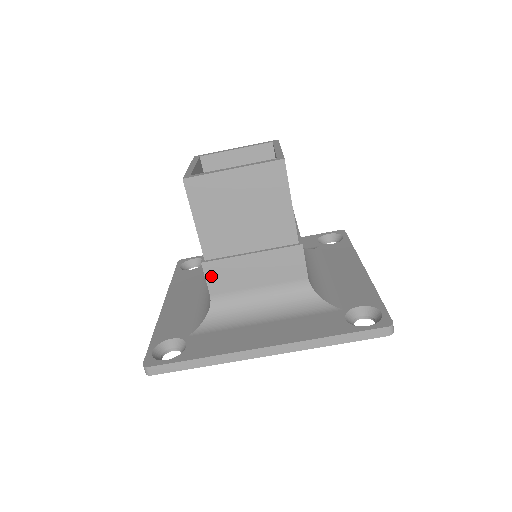
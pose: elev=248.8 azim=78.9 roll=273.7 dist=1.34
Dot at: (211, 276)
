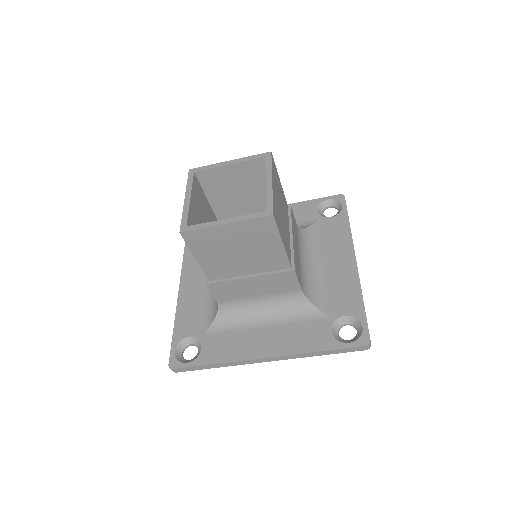
Dot at: (216, 291)
